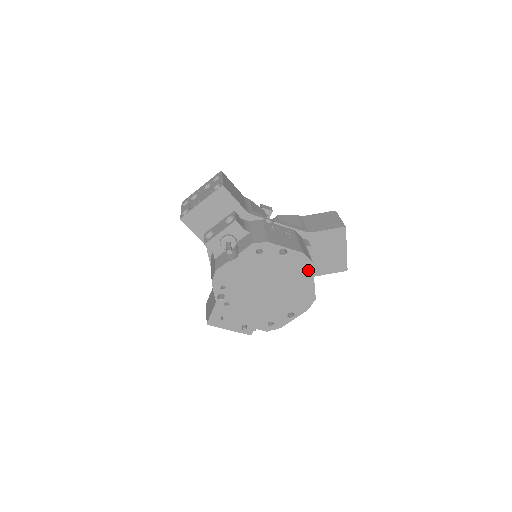
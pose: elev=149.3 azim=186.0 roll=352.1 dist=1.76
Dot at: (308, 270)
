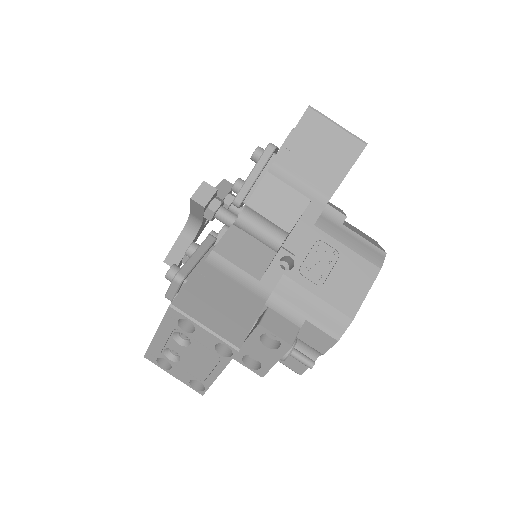
Dot at: occluded
